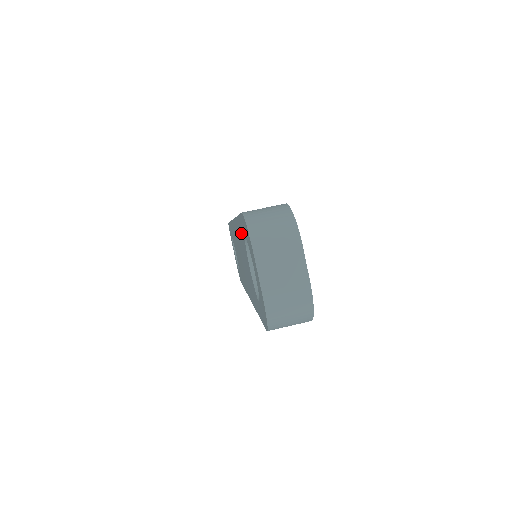
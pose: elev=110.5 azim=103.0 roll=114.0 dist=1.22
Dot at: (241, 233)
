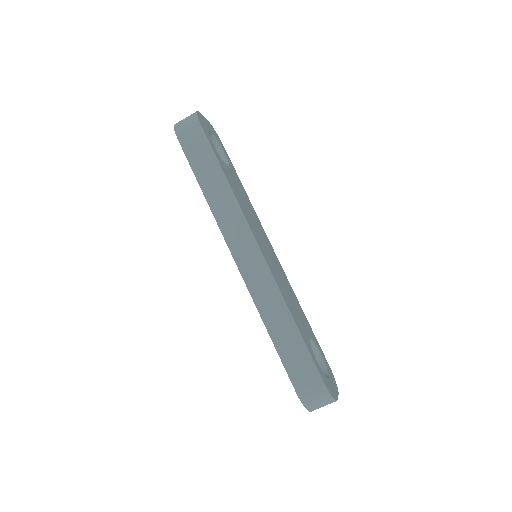
Dot at: occluded
